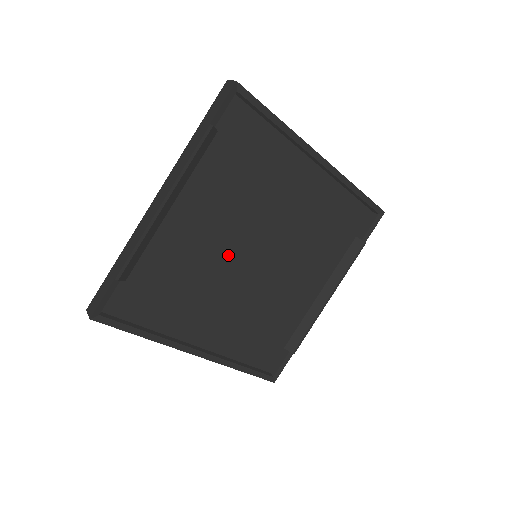
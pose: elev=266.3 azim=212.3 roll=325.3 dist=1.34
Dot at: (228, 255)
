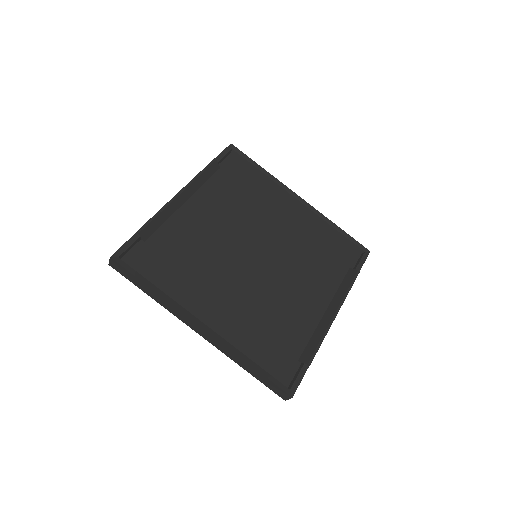
Dot at: (231, 248)
